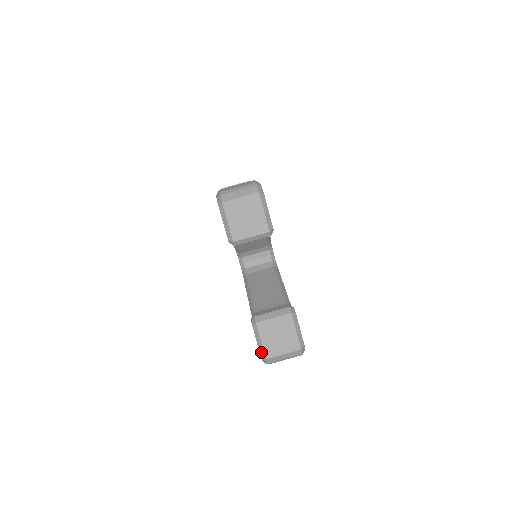
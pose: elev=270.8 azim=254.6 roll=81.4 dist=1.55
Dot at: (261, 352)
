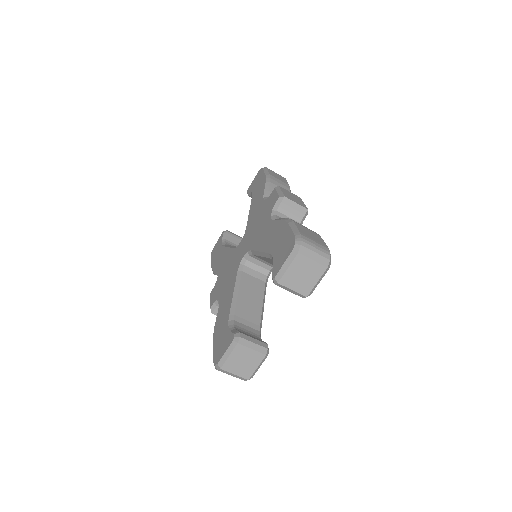
Dot at: (221, 361)
